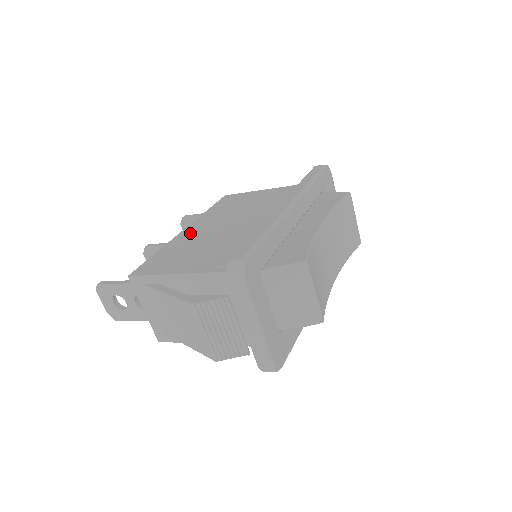
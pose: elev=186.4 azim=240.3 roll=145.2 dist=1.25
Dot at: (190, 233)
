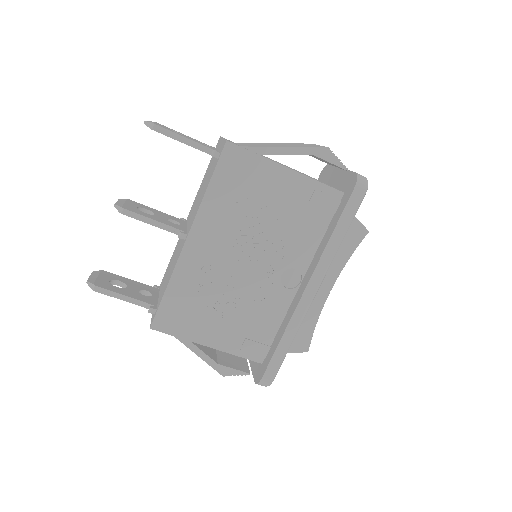
Dot at: occluded
